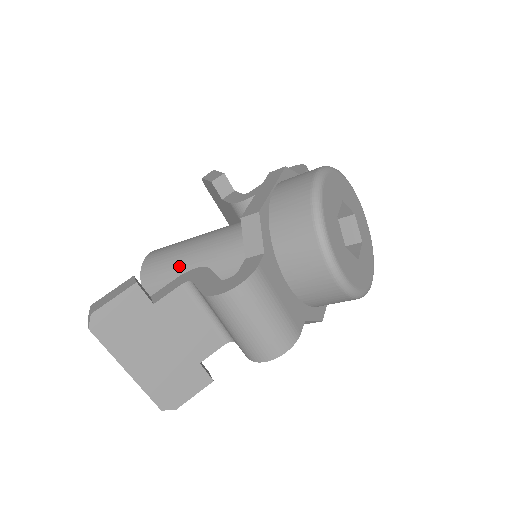
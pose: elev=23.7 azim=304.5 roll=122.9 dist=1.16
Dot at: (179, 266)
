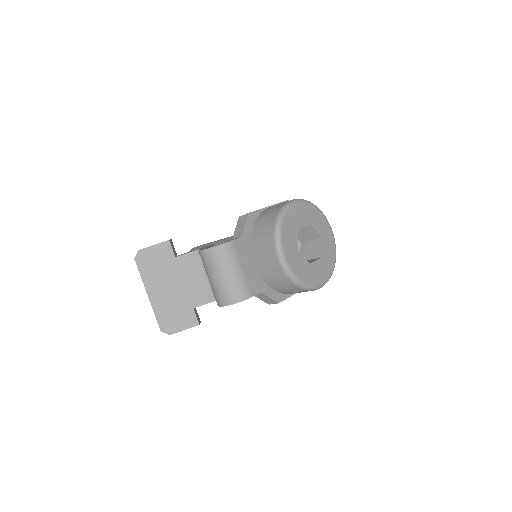
Dot at: occluded
